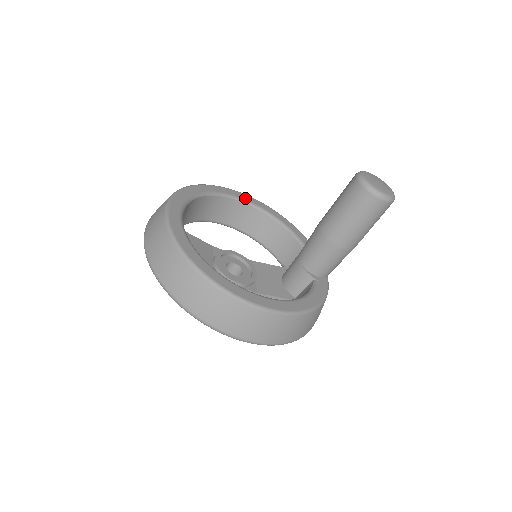
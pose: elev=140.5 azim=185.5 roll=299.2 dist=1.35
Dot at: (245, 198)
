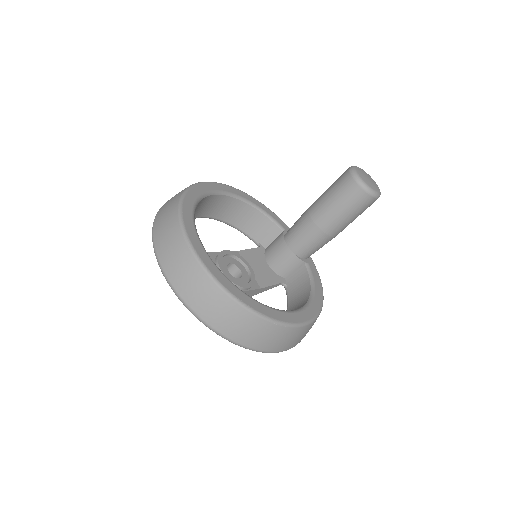
Dot at: (219, 188)
